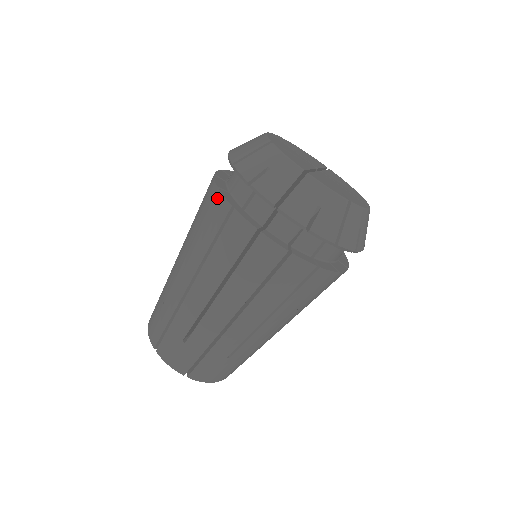
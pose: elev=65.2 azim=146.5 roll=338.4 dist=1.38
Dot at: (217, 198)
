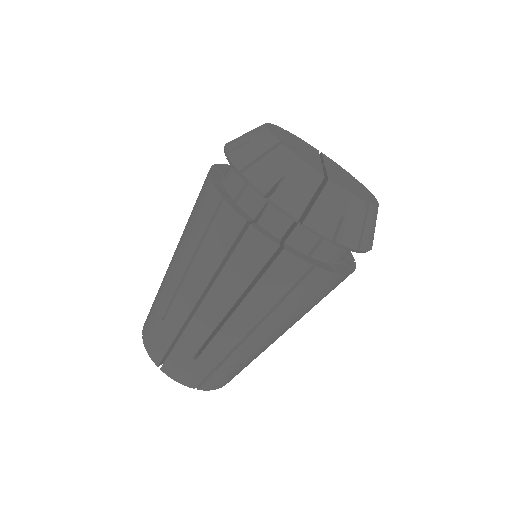
Dot at: (225, 211)
